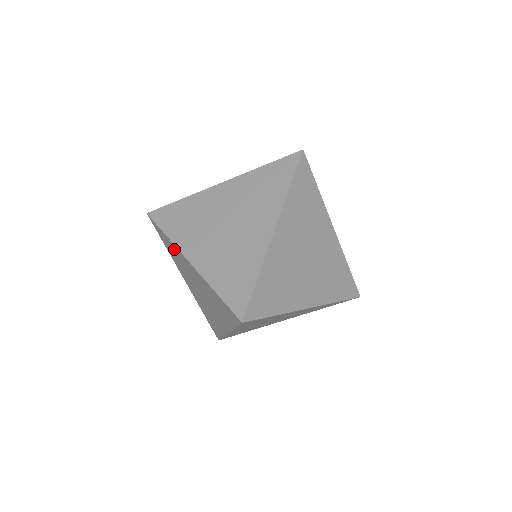
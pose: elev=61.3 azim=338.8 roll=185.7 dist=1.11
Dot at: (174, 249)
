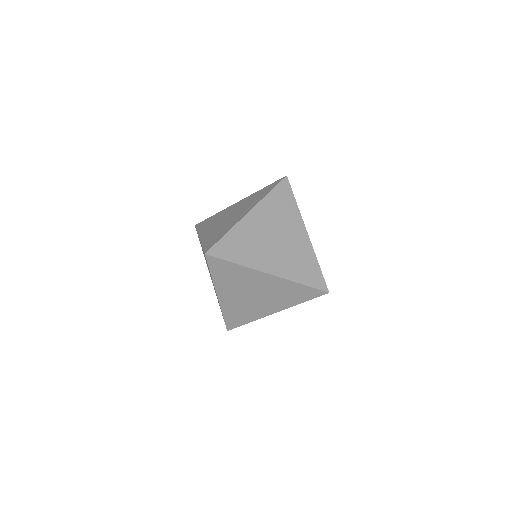
Dot at: occluded
